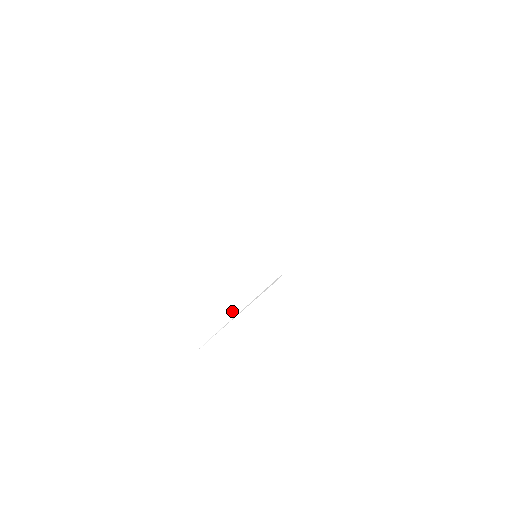
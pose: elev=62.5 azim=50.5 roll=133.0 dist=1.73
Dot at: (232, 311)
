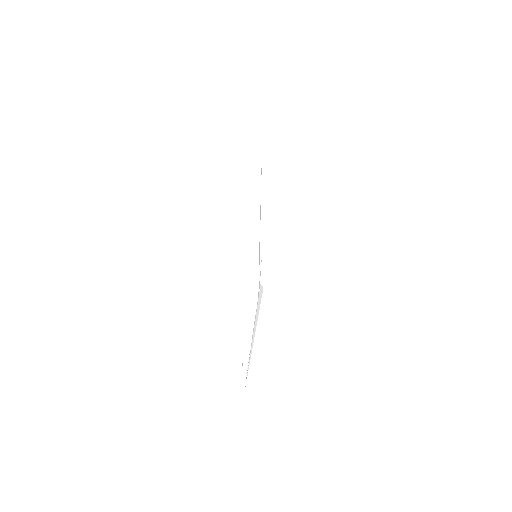
Dot at: occluded
